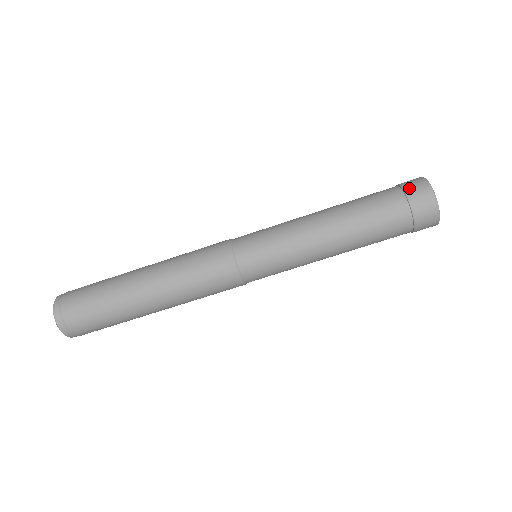
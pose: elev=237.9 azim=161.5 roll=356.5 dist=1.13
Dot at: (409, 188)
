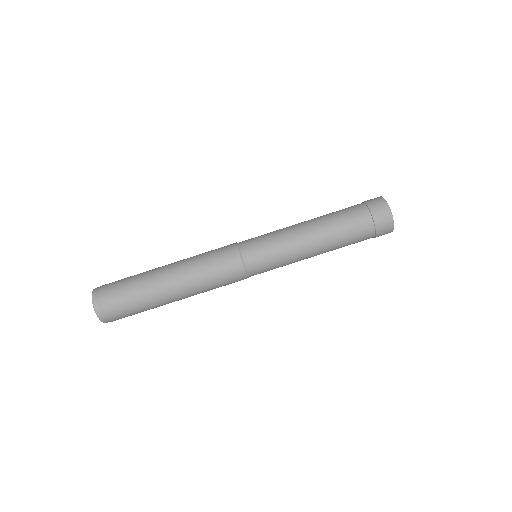
Dot at: occluded
